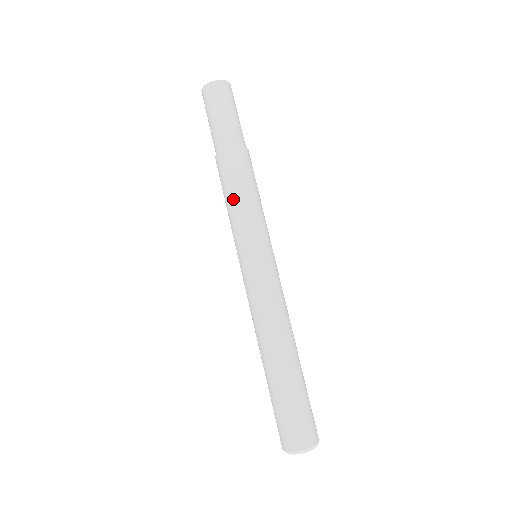
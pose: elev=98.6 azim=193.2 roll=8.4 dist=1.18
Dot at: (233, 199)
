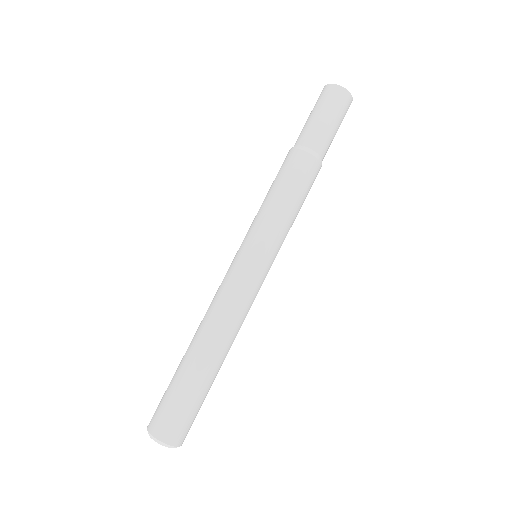
Dot at: (273, 194)
